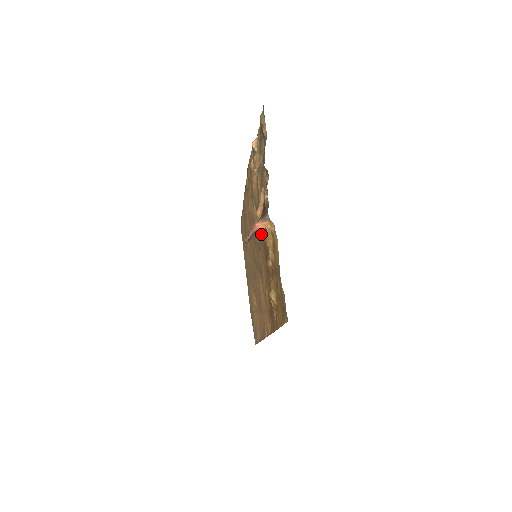
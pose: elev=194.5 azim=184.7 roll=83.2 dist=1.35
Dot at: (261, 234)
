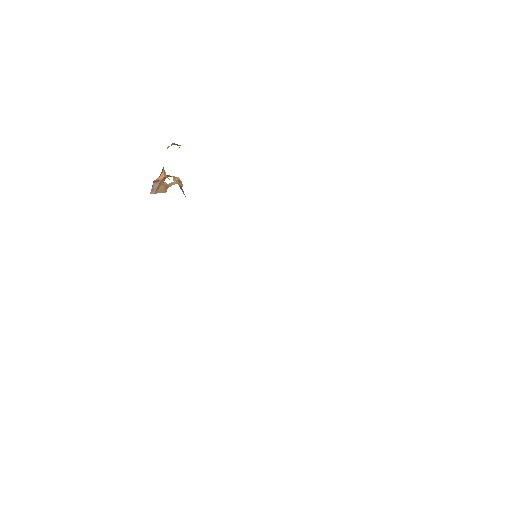
Dot at: occluded
